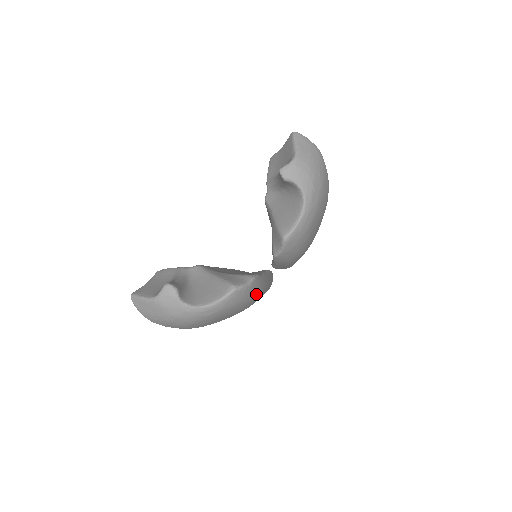
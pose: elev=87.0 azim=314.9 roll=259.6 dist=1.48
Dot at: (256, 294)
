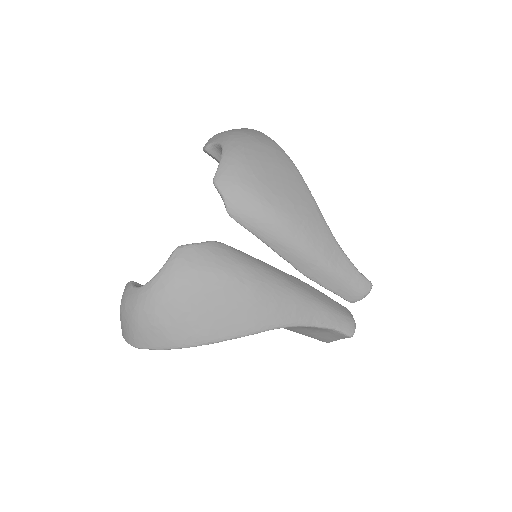
Dot at: (234, 266)
